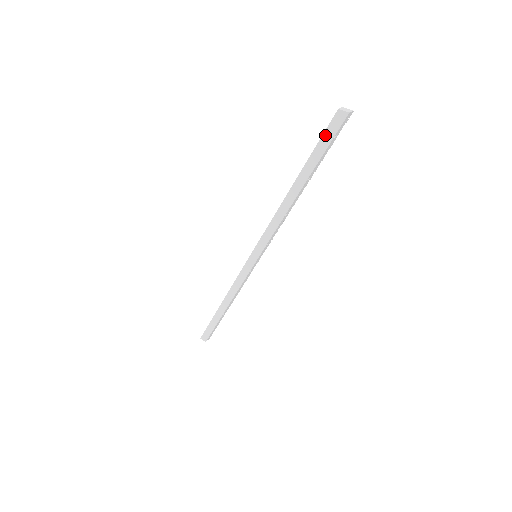
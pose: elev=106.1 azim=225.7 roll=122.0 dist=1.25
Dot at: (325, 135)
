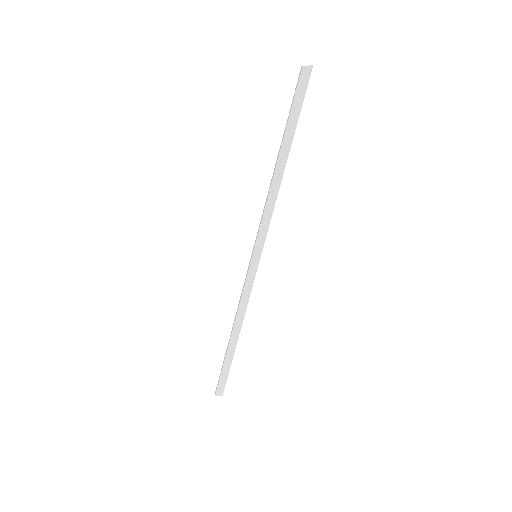
Dot at: (297, 95)
